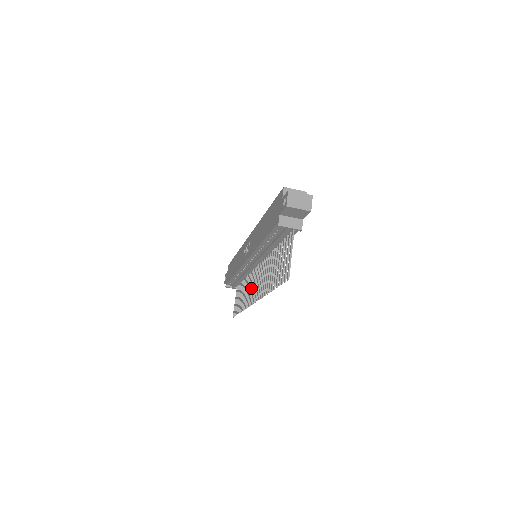
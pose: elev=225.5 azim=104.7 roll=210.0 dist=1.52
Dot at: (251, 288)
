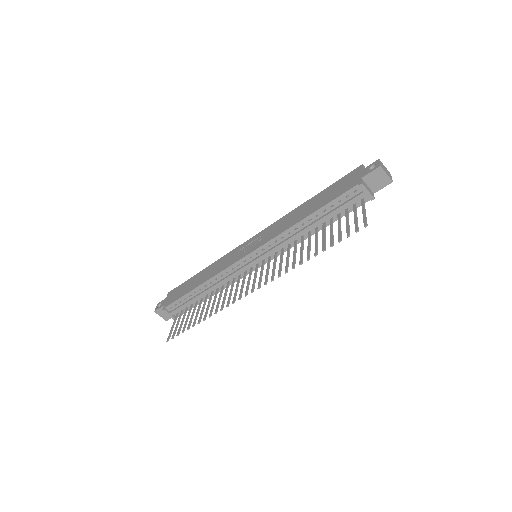
Dot at: (237, 288)
